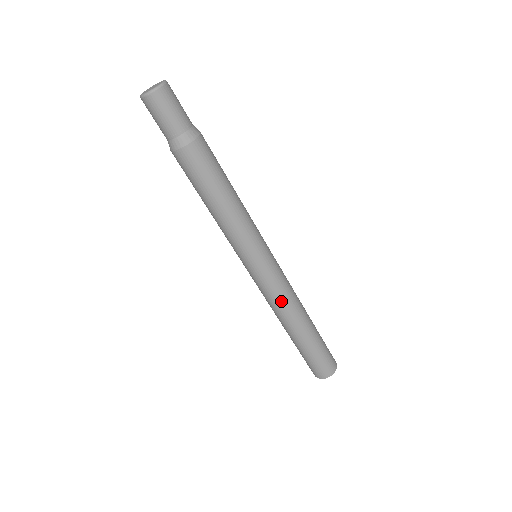
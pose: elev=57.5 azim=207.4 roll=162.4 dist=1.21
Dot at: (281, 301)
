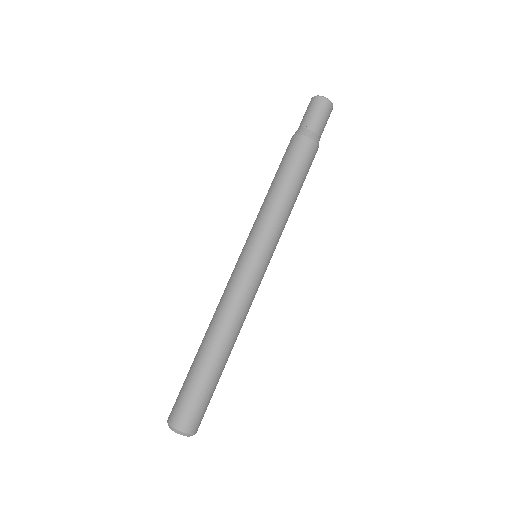
Dot at: (226, 299)
